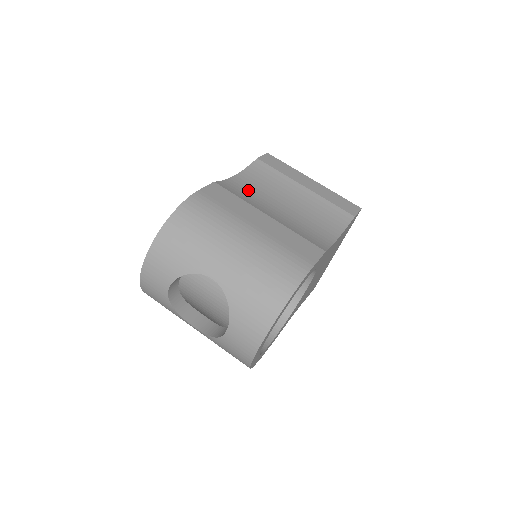
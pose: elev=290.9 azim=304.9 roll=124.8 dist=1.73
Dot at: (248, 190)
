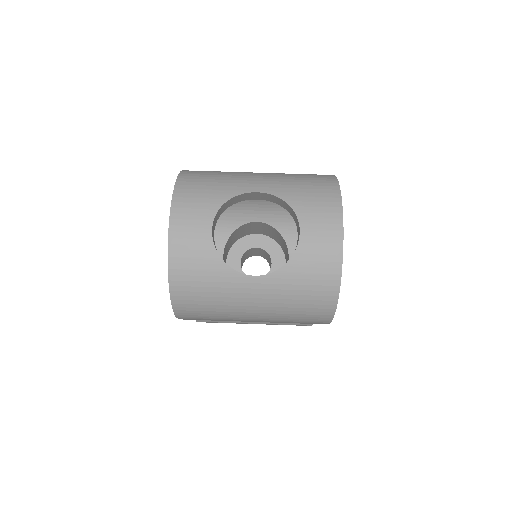
Dot at: occluded
